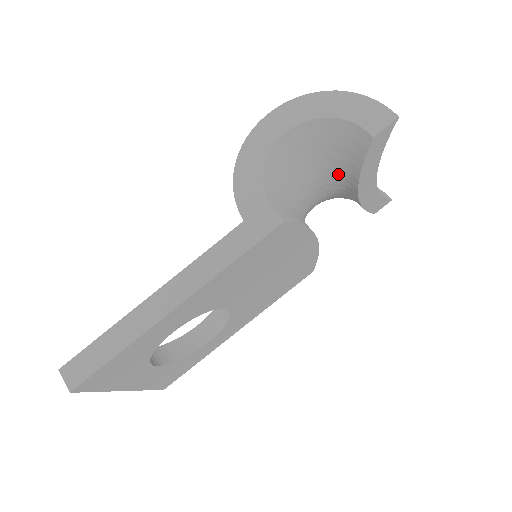
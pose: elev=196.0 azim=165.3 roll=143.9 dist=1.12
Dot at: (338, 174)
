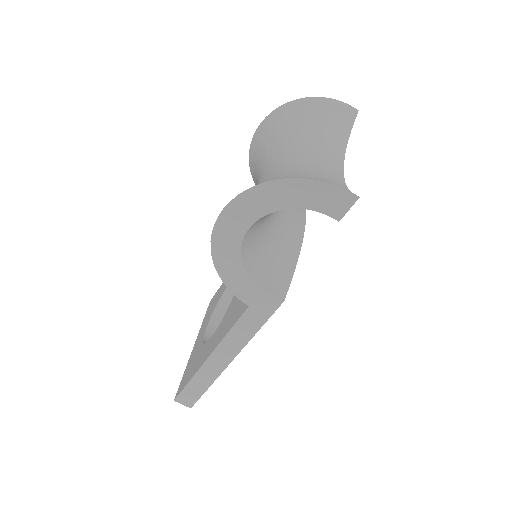
Dot at: occluded
